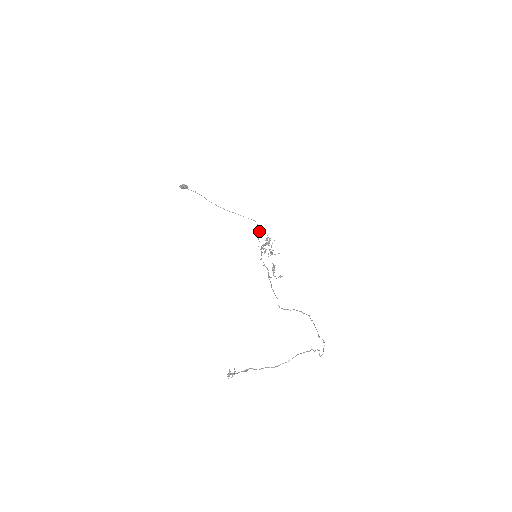
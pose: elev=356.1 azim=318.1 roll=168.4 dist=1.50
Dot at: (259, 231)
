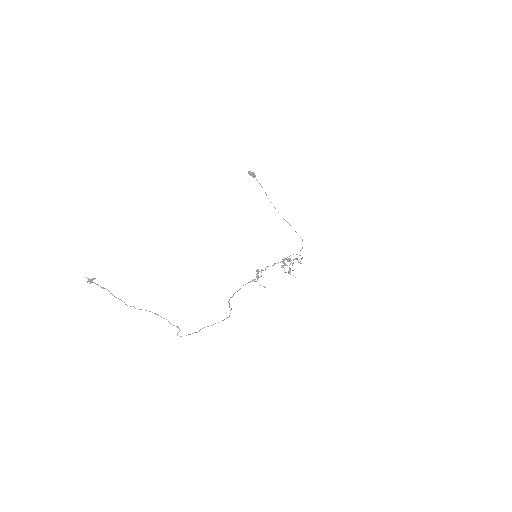
Dot at: (300, 251)
